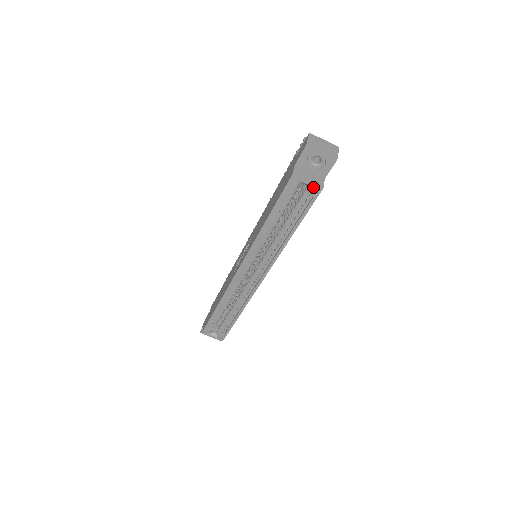
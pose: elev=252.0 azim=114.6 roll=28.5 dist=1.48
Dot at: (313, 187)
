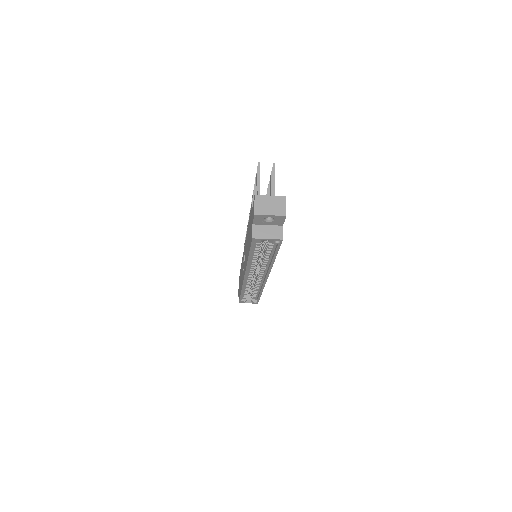
Dot at: (274, 240)
